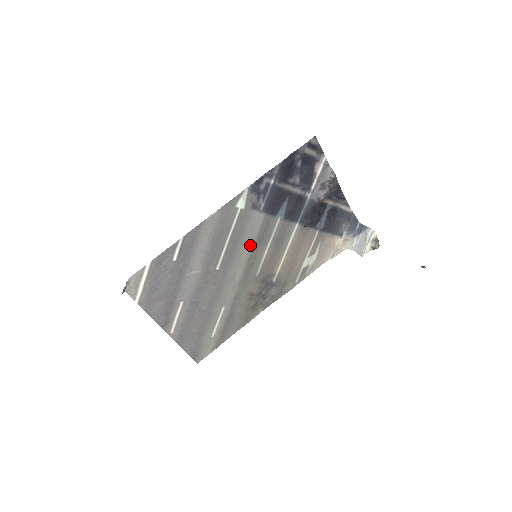
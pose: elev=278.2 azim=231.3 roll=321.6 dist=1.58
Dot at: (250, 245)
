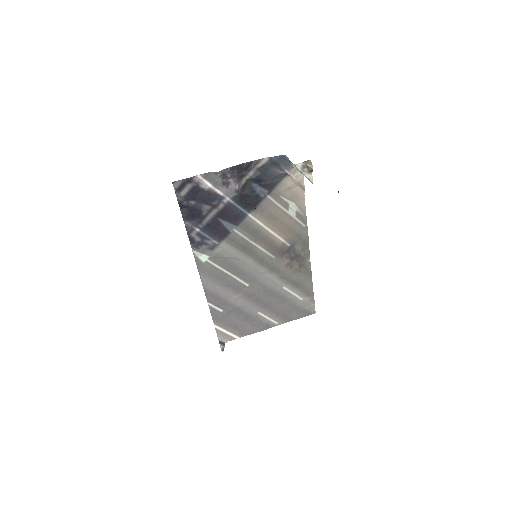
Dot at: (244, 257)
